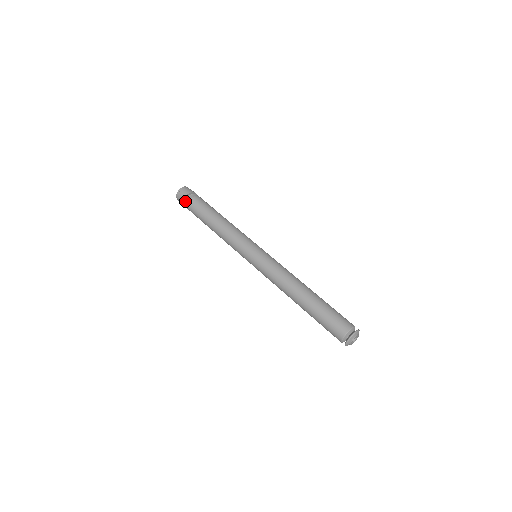
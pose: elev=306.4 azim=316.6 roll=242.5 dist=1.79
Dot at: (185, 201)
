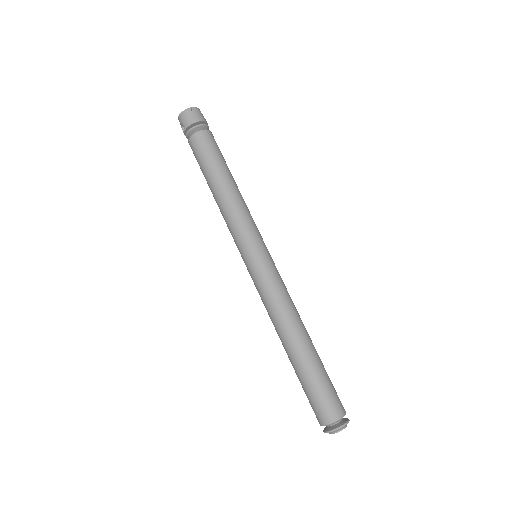
Dot at: (193, 127)
